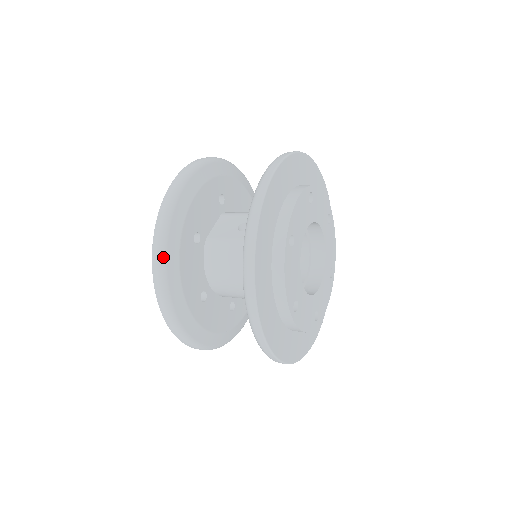
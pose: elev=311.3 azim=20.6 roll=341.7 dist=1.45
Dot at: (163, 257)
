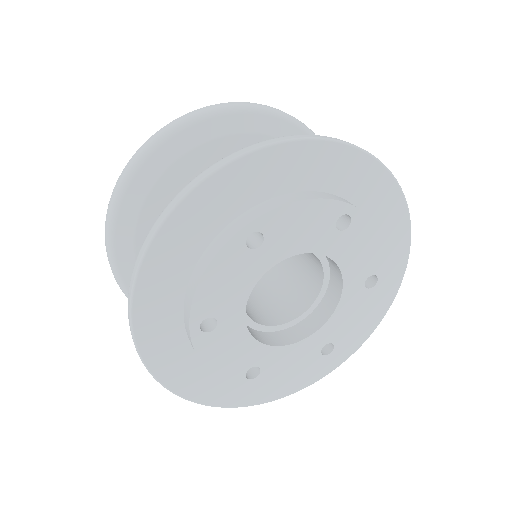
Dot at: (123, 288)
